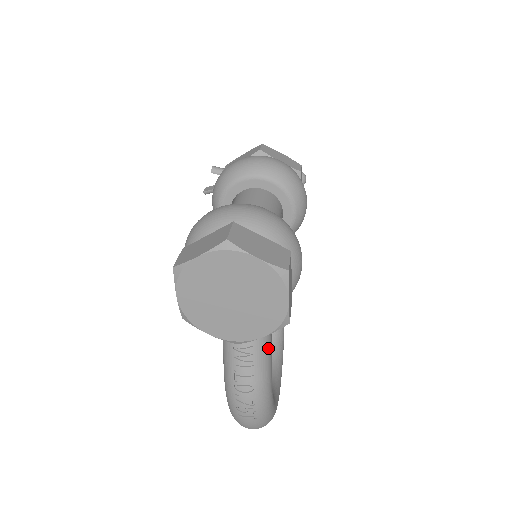
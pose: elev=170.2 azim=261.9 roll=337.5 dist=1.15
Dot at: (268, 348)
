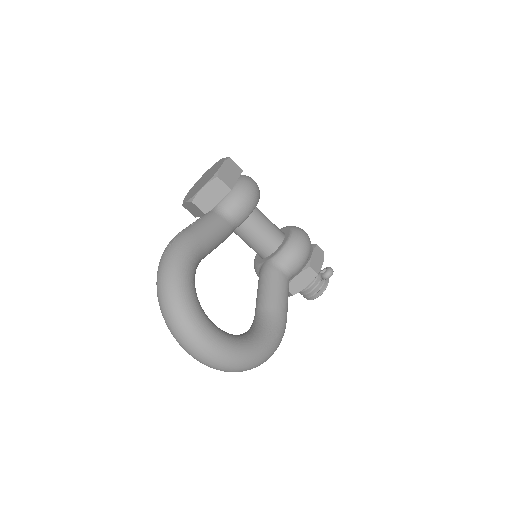
Dot at: (208, 225)
